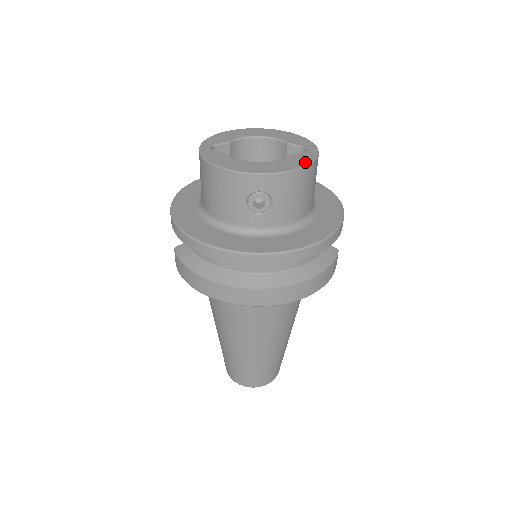
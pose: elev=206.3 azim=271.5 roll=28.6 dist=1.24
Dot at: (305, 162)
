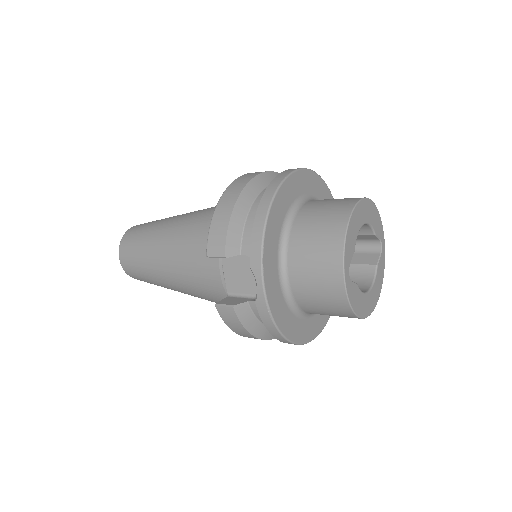
Dot at: (383, 277)
